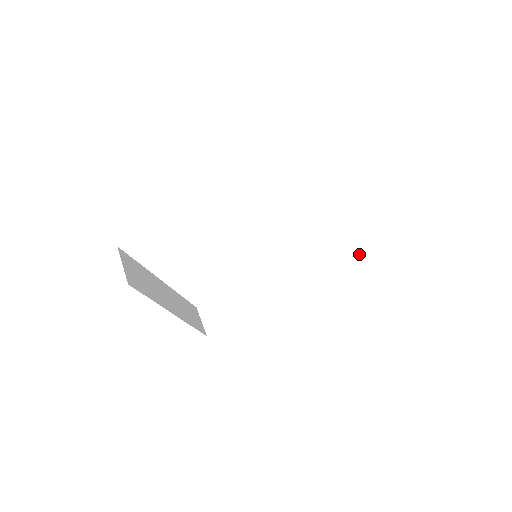
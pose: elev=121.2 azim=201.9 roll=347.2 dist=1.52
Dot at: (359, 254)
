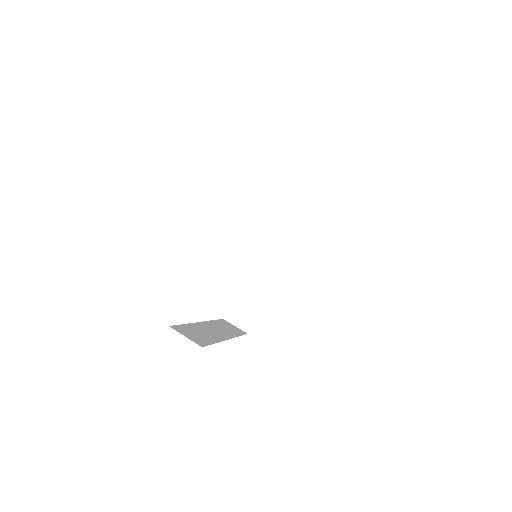
Dot at: (316, 199)
